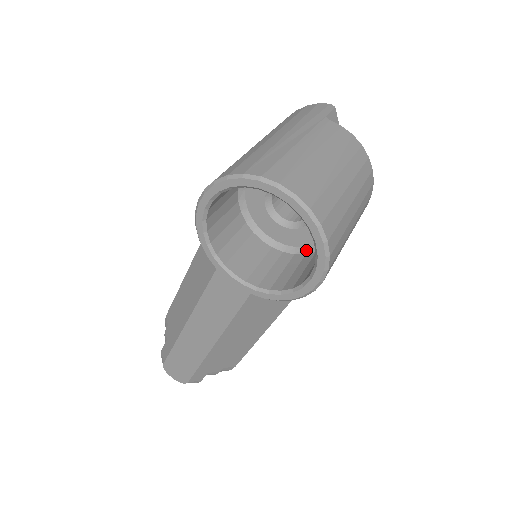
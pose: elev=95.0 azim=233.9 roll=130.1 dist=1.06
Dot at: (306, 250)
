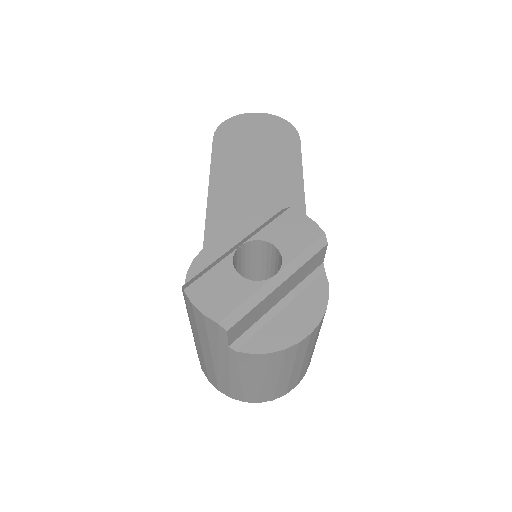
Dot at: occluded
